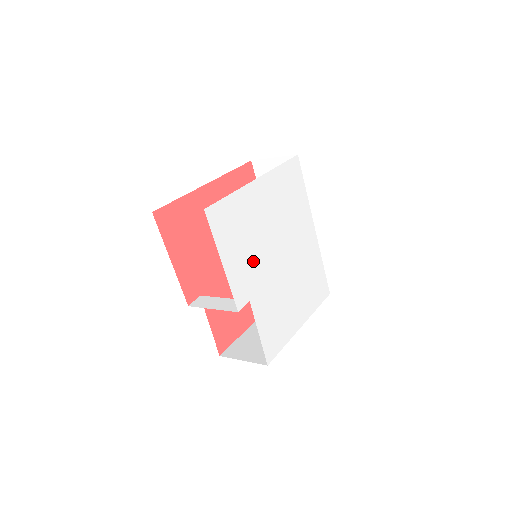
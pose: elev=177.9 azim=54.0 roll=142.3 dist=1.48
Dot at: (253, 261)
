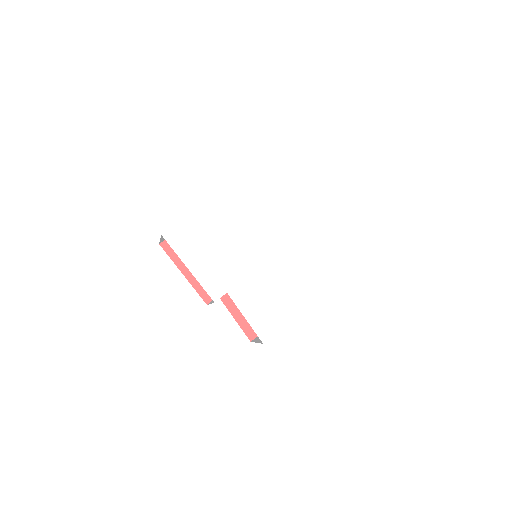
Dot at: (225, 262)
